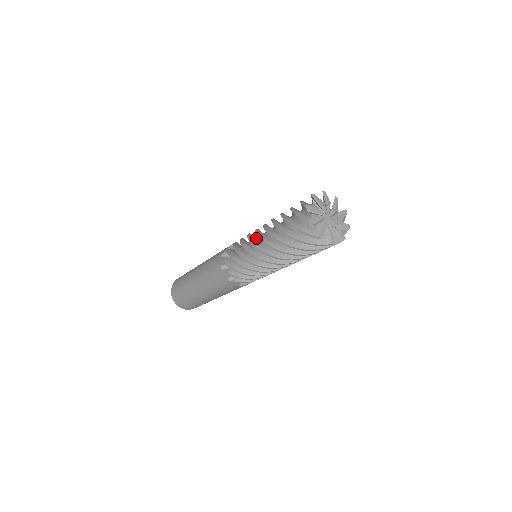
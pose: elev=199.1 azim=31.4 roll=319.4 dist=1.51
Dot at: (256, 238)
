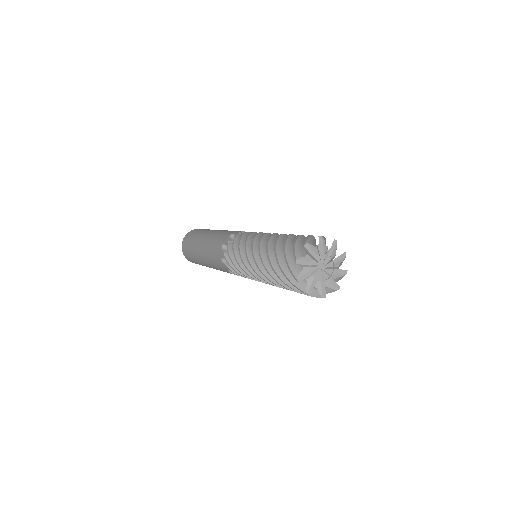
Dot at: occluded
